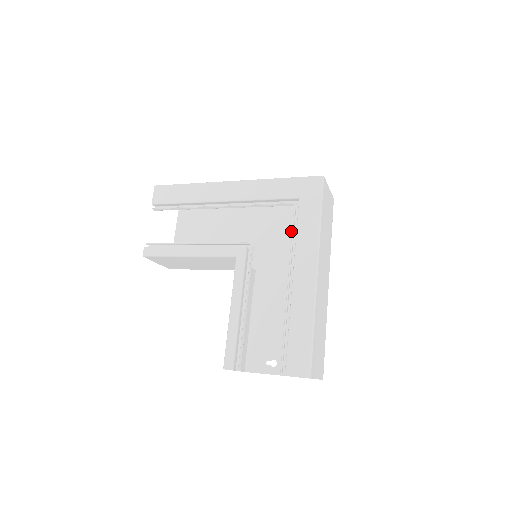
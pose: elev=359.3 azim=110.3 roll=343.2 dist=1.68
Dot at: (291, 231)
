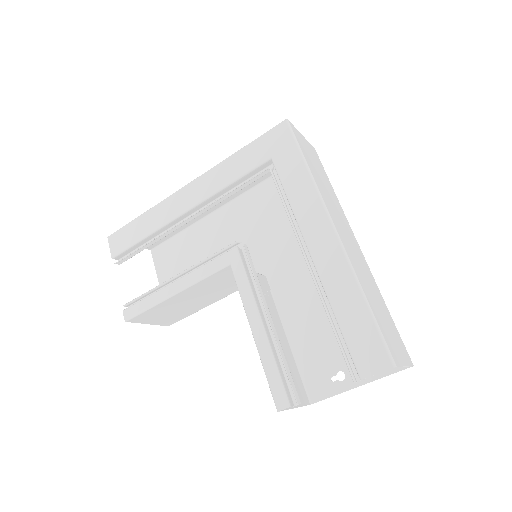
Dot at: (285, 211)
